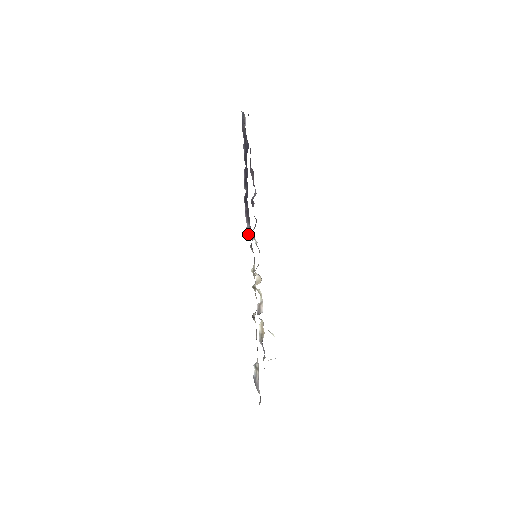
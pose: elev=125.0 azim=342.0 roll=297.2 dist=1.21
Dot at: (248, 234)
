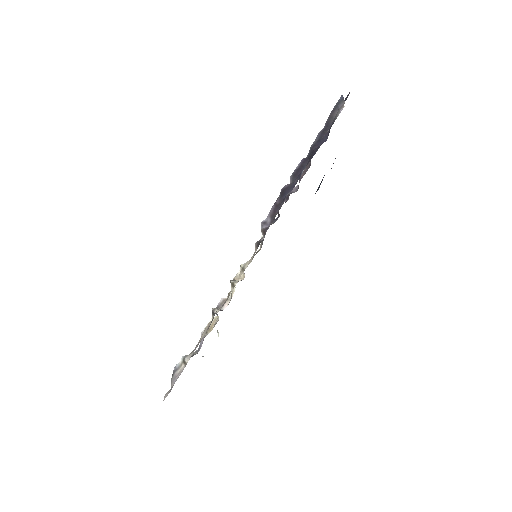
Dot at: (263, 228)
